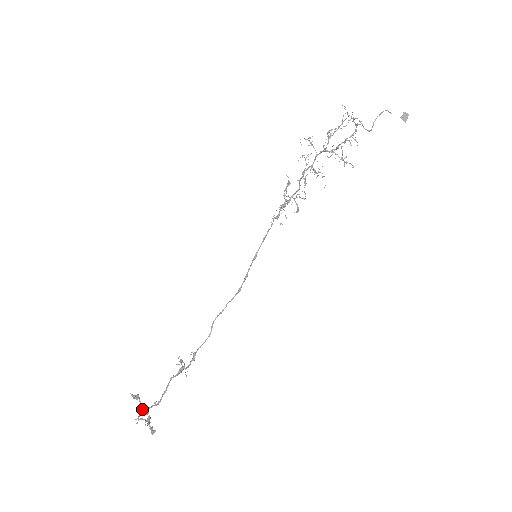
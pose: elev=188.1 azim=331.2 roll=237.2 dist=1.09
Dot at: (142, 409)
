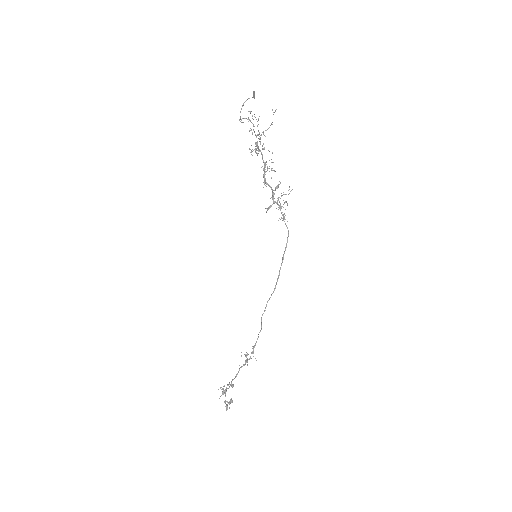
Dot at: (222, 391)
